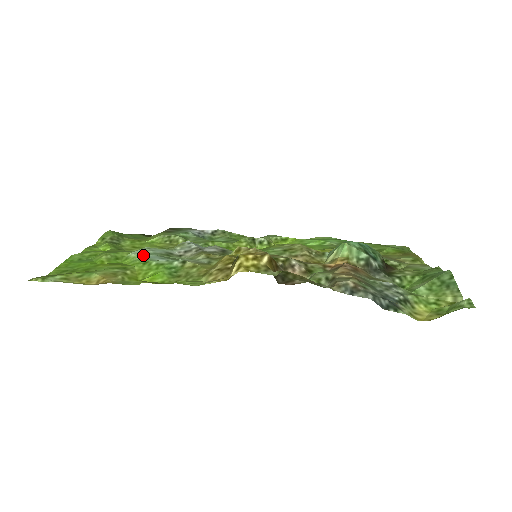
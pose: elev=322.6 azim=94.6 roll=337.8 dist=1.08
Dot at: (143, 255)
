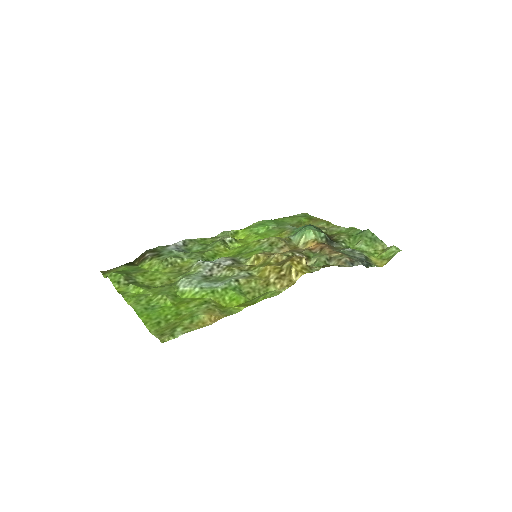
Dot at: (197, 286)
